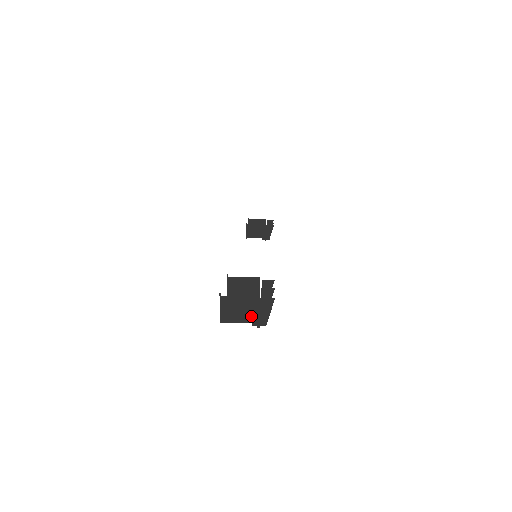
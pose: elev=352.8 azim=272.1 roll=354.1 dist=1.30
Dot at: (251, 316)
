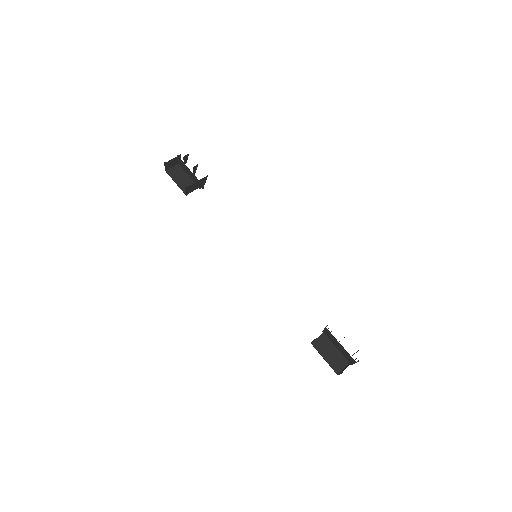
Dot at: (351, 363)
